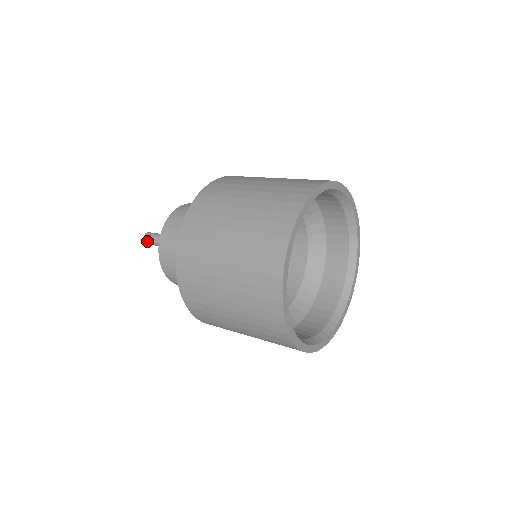
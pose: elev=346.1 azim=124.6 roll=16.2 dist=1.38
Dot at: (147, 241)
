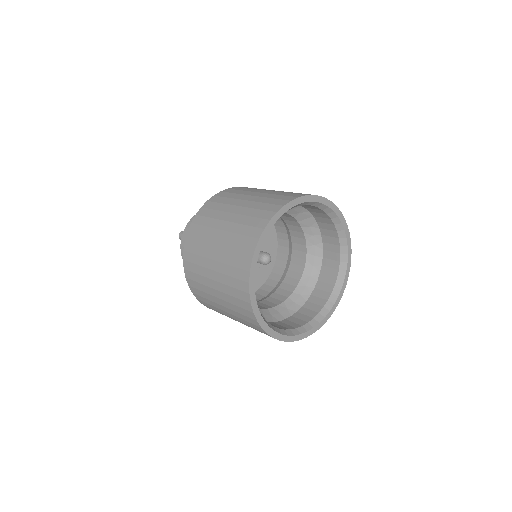
Dot at: occluded
